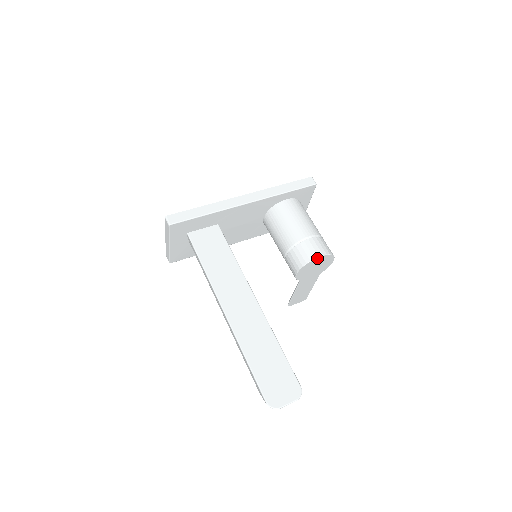
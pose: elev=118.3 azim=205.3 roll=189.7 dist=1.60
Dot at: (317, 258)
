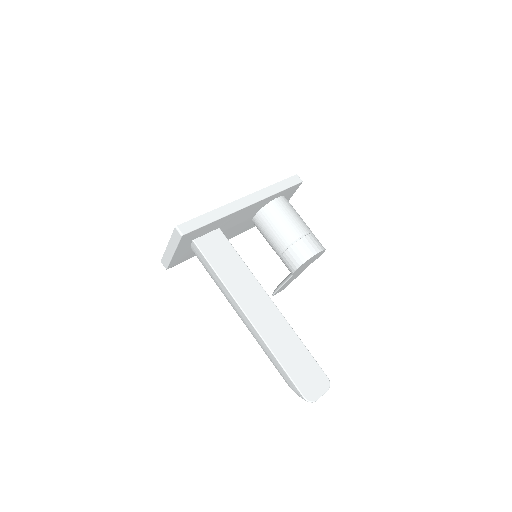
Dot at: (315, 254)
